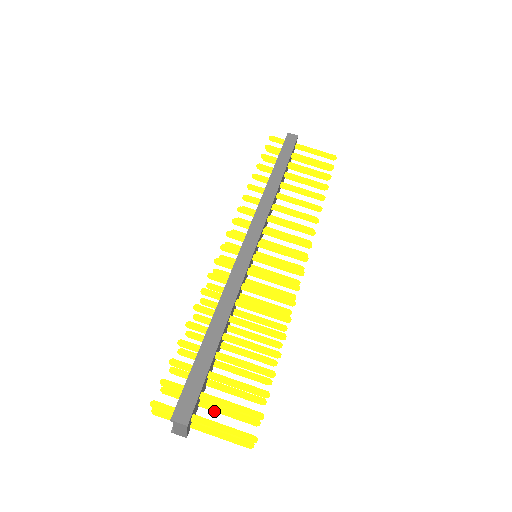
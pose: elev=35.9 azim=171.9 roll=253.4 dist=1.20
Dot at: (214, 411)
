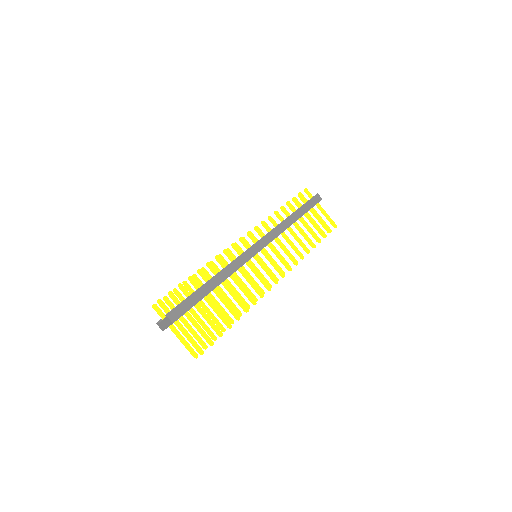
Dot at: (186, 326)
